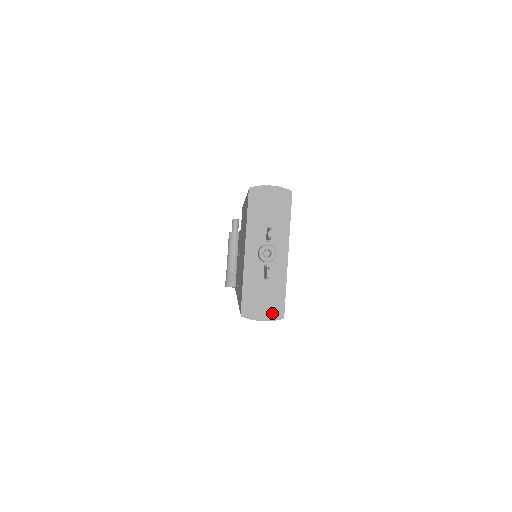
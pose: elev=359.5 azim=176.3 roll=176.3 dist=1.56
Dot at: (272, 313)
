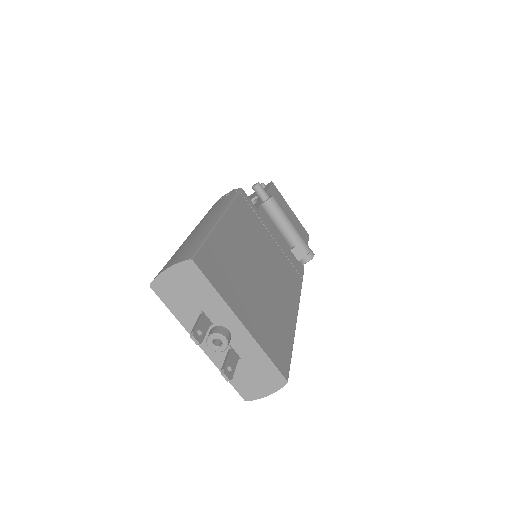
Dot at: (272, 384)
